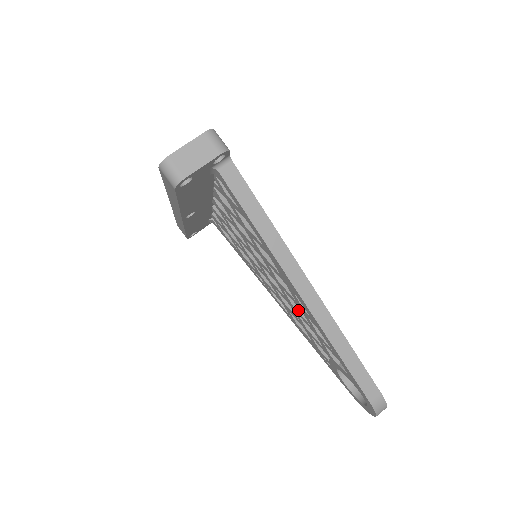
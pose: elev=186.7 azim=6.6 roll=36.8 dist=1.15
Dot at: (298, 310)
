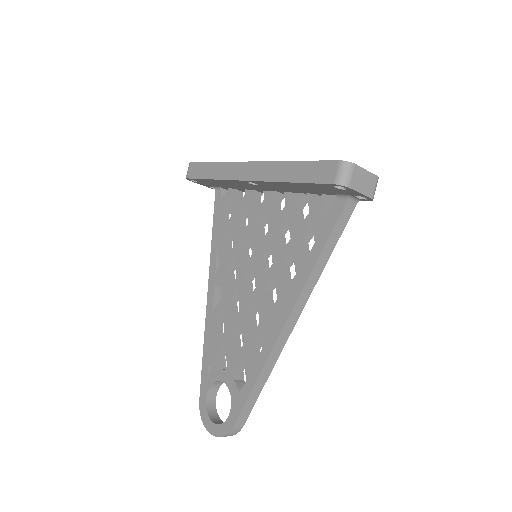
Dot at: (248, 319)
